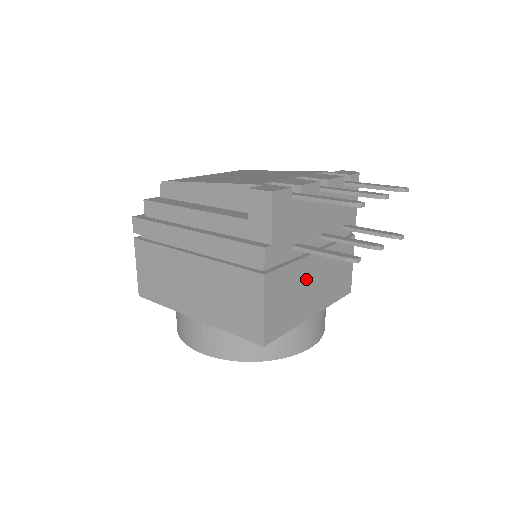
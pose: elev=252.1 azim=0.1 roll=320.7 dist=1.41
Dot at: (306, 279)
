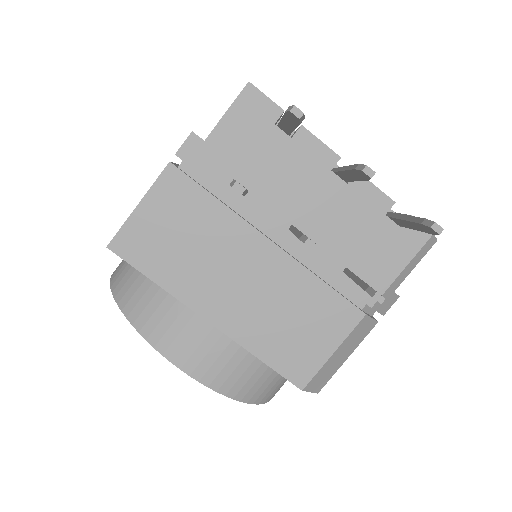
Dot at: (230, 254)
